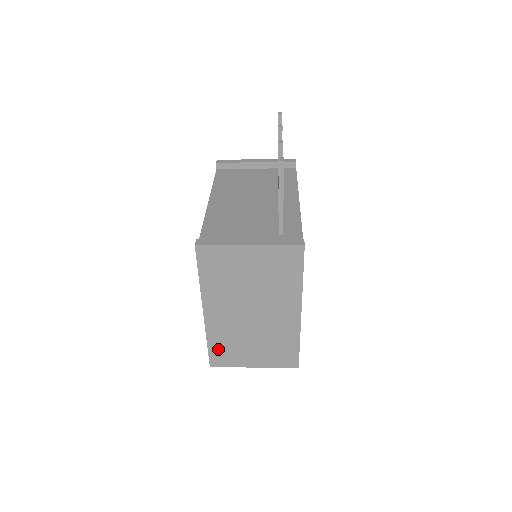
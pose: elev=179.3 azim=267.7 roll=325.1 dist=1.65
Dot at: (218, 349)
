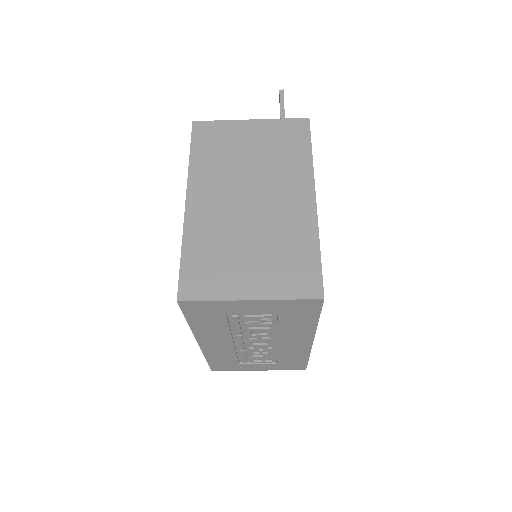
Dot at: (196, 263)
